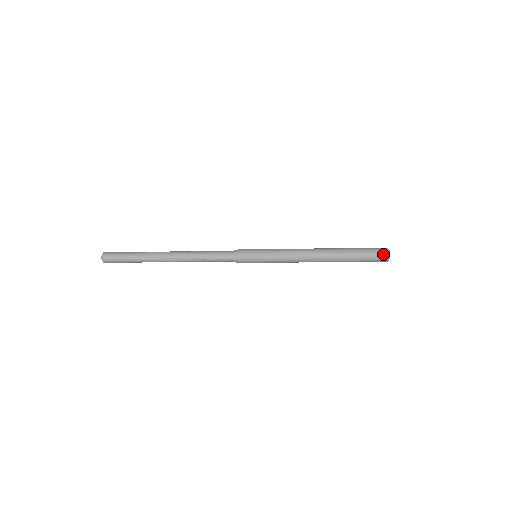
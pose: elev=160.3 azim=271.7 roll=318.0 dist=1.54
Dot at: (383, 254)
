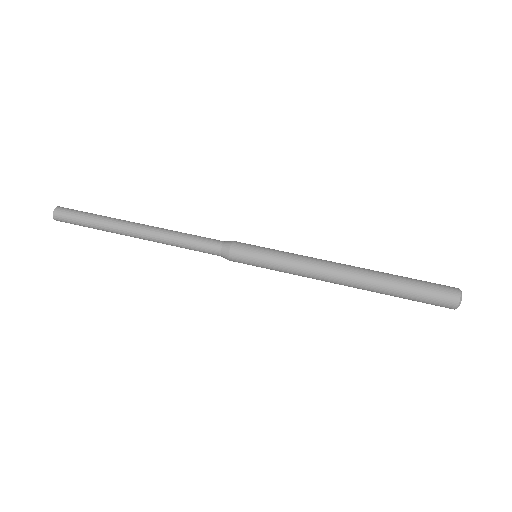
Dot at: (450, 292)
